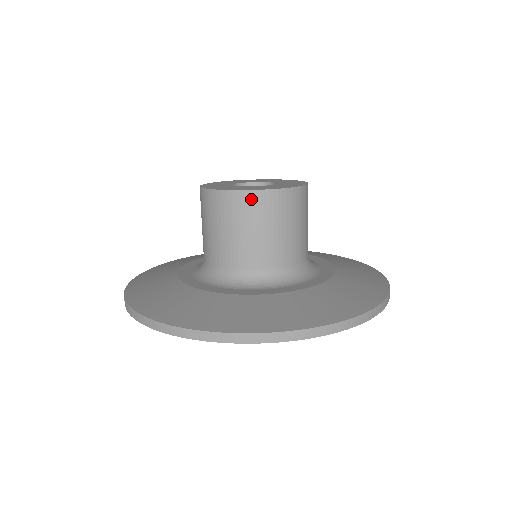
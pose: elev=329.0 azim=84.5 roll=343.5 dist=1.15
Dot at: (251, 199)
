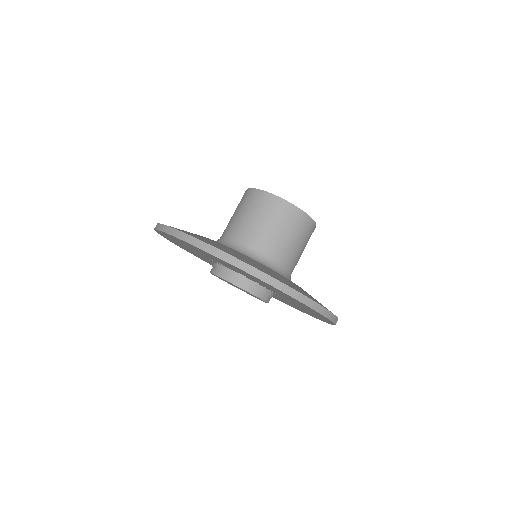
Dot at: (257, 195)
